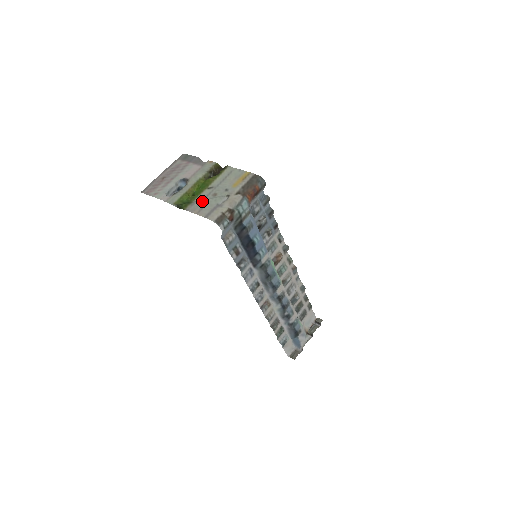
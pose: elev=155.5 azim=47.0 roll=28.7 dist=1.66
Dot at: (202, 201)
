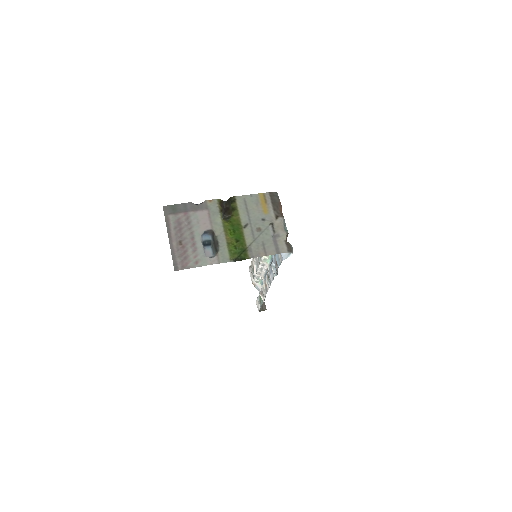
Dot at: (255, 242)
